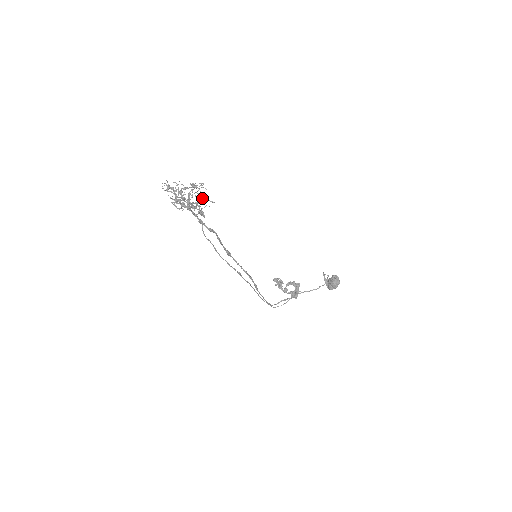
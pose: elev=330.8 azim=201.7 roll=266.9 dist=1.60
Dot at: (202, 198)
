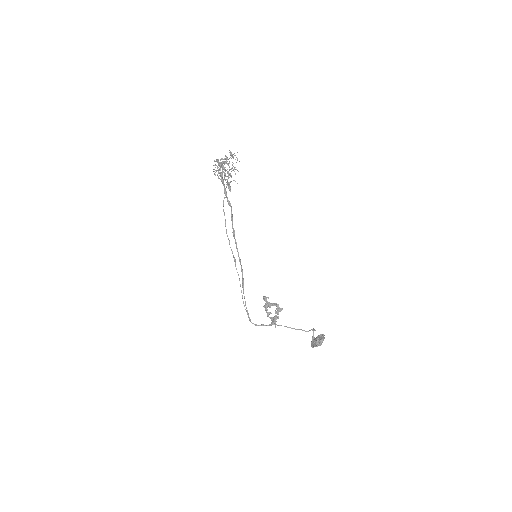
Dot at: (235, 174)
